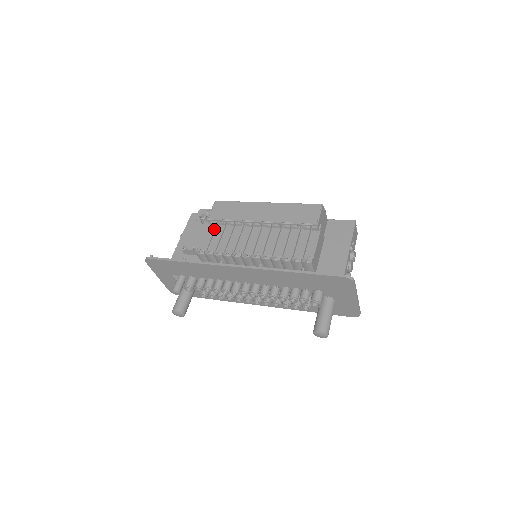
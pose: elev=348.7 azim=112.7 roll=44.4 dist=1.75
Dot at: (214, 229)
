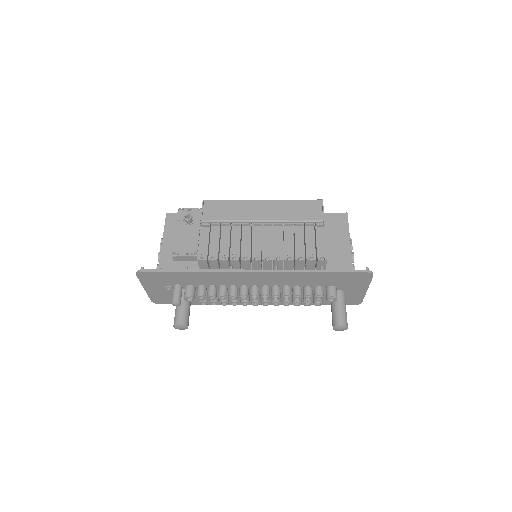
Dot at: (208, 231)
